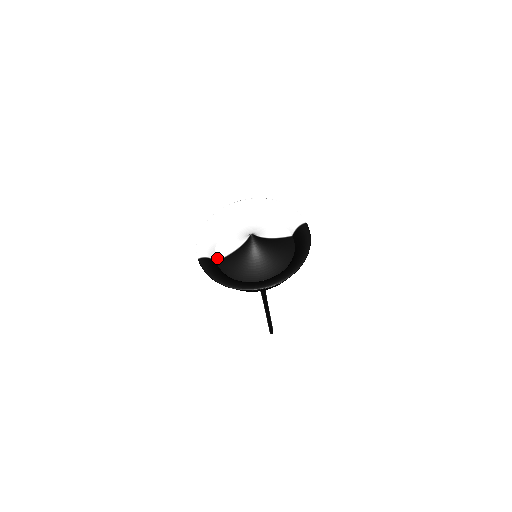
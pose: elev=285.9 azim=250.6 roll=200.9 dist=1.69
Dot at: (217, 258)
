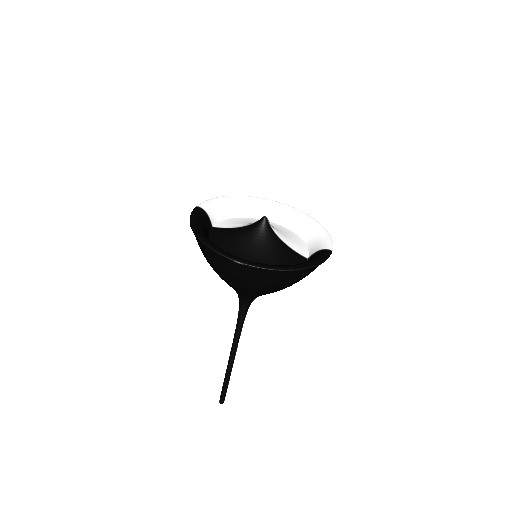
Dot at: (216, 225)
